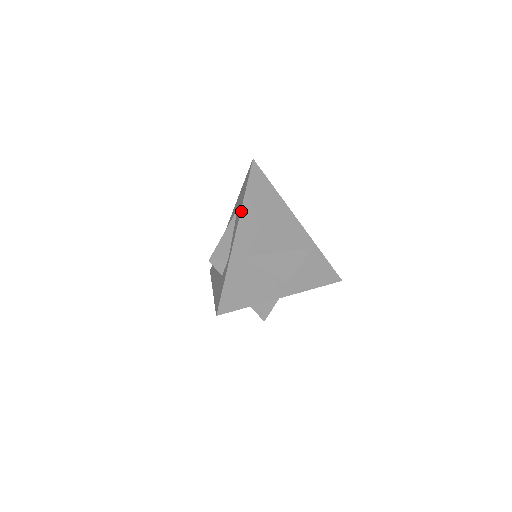
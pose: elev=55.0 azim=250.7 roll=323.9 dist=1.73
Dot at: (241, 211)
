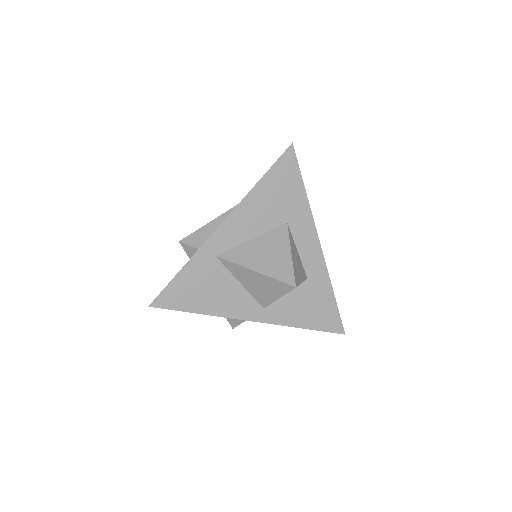
Dot at: (240, 202)
